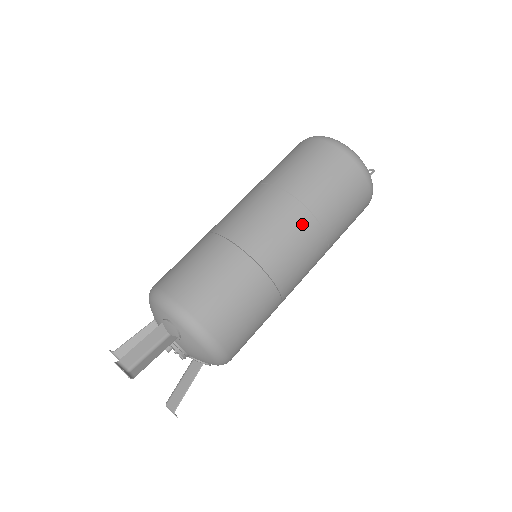
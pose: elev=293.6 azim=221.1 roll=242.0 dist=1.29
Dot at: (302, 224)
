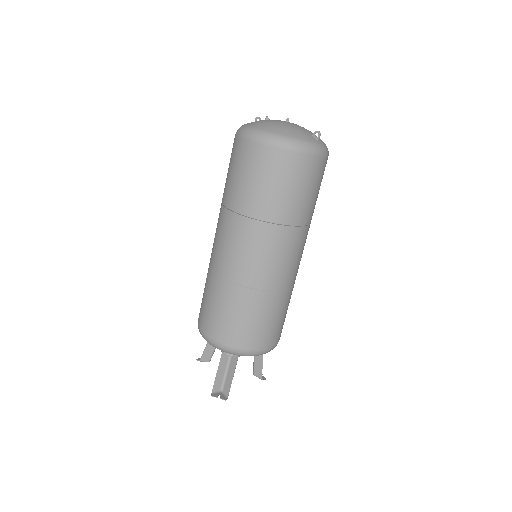
Dot at: (281, 239)
